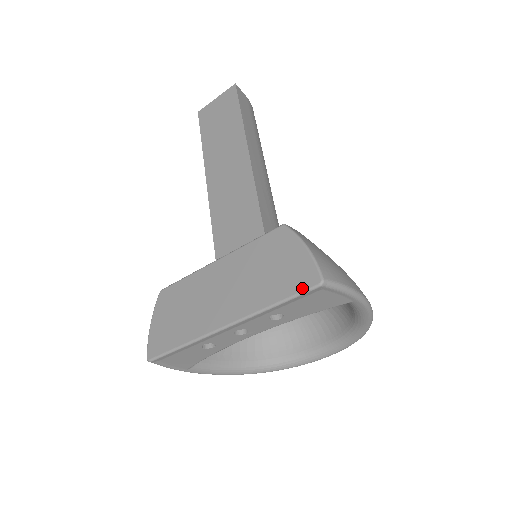
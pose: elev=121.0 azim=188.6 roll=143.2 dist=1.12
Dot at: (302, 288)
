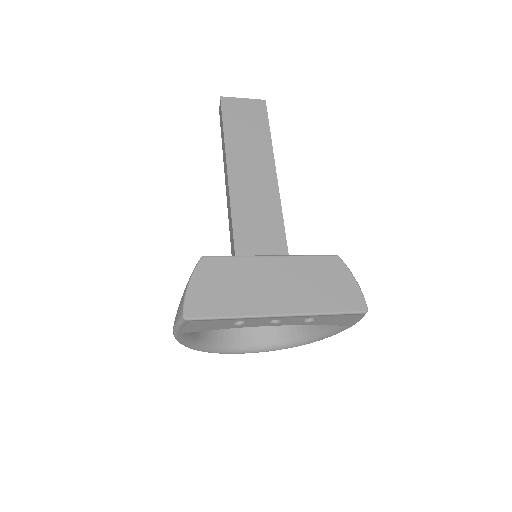
Dot at: (353, 309)
